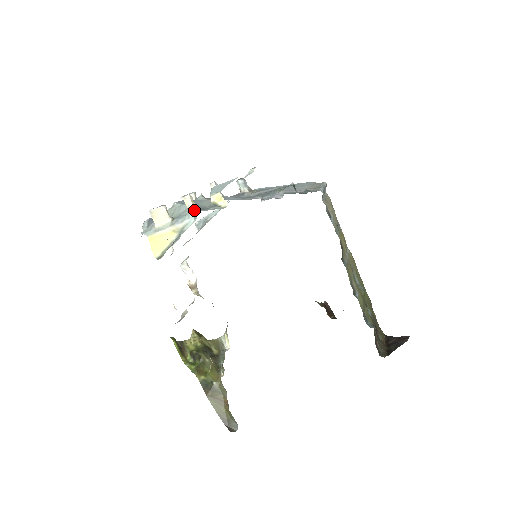
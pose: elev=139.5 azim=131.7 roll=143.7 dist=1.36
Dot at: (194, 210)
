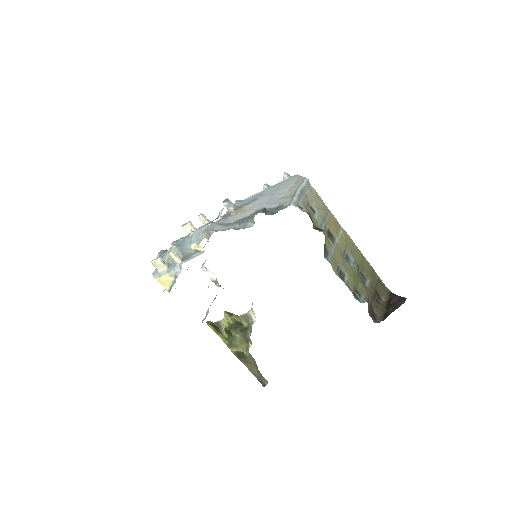
Dot at: (179, 262)
